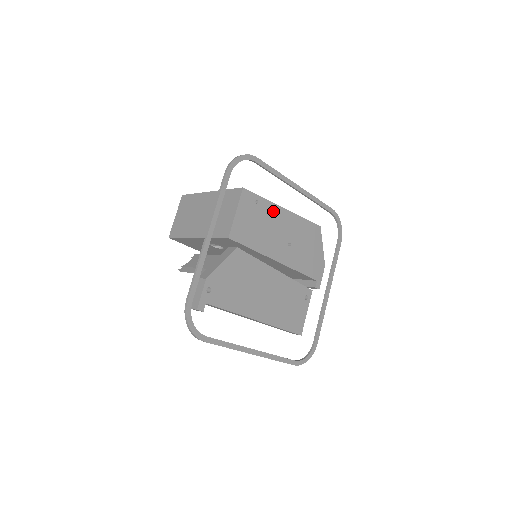
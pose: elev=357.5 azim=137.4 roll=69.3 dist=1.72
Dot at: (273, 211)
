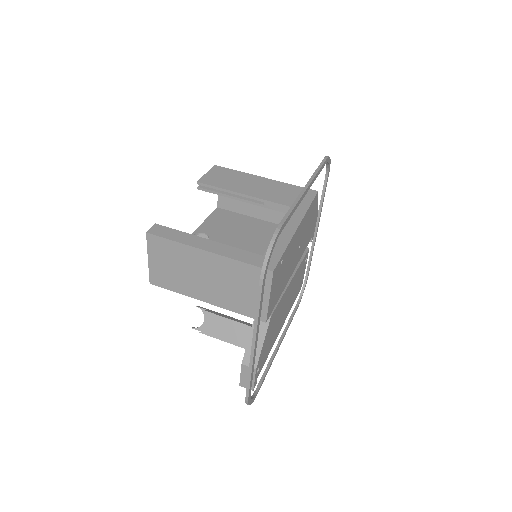
Dot at: (291, 245)
